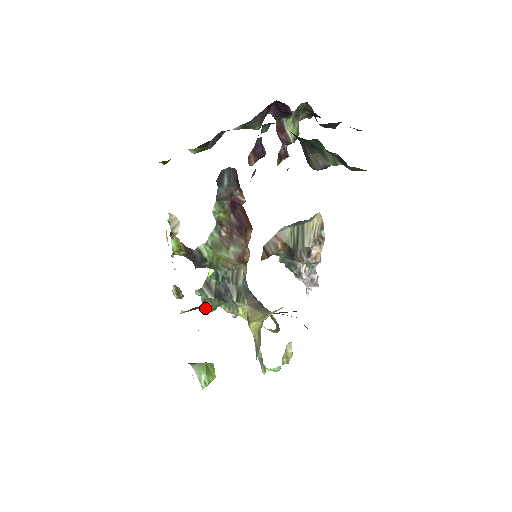
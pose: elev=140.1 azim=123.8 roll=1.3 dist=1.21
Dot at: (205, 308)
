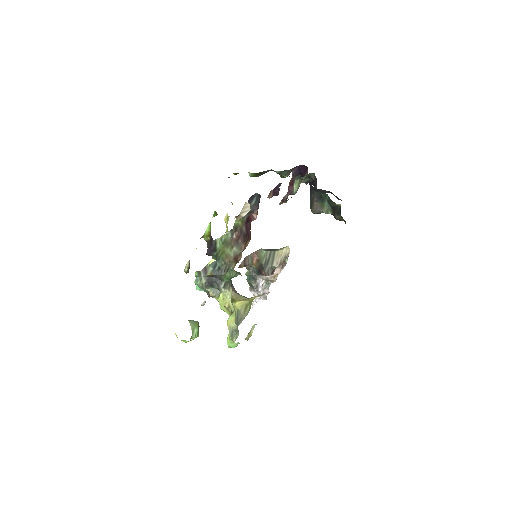
Dot at: (223, 277)
